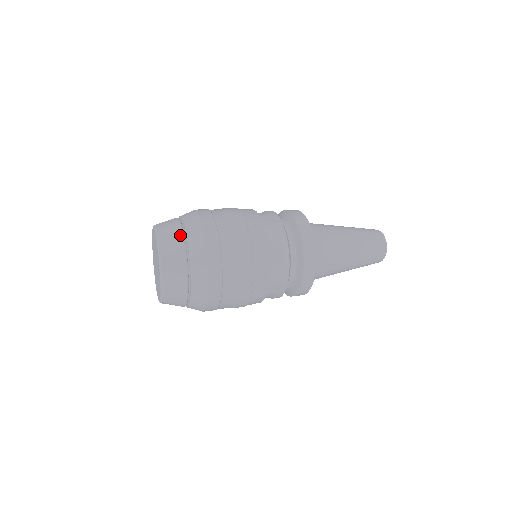
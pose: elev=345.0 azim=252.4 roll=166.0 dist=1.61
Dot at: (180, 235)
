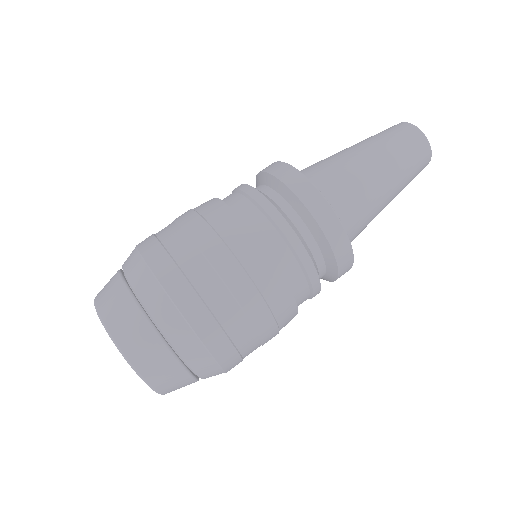
Dot at: (155, 339)
